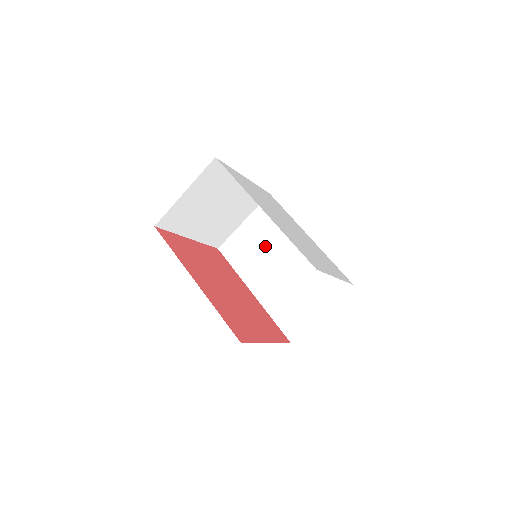
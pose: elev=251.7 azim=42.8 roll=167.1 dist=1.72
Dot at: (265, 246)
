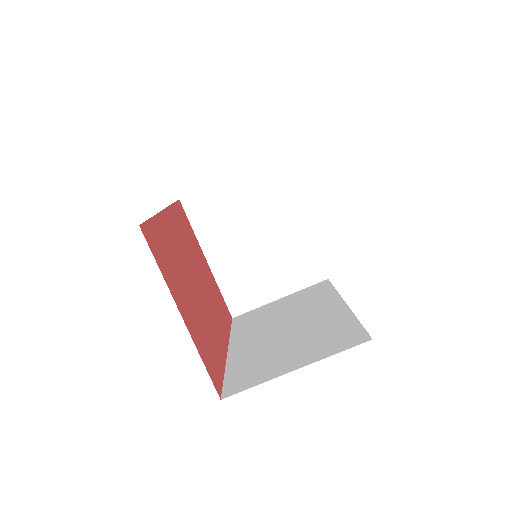
Dot at: (285, 313)
